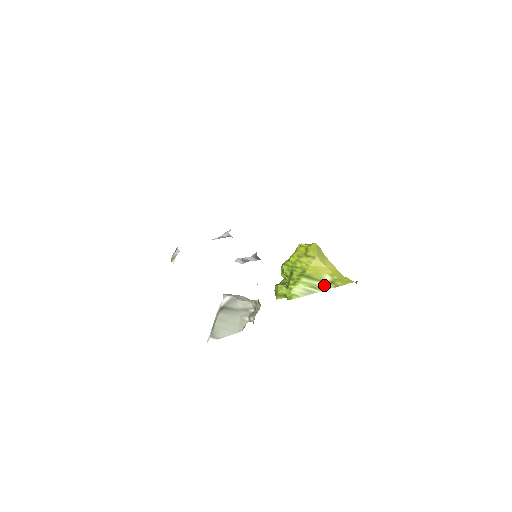
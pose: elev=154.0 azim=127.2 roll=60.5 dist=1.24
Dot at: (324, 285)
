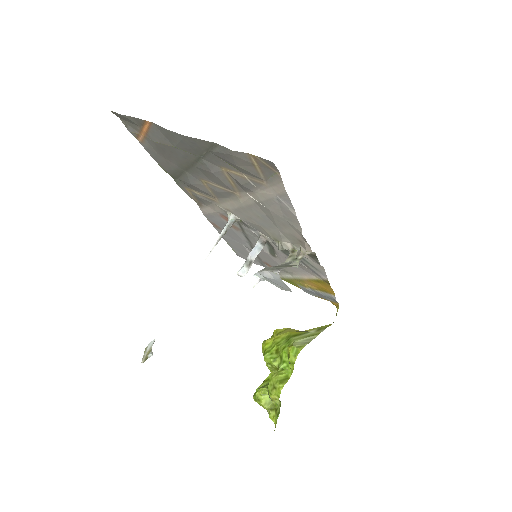
Dot at: (315, 332)
